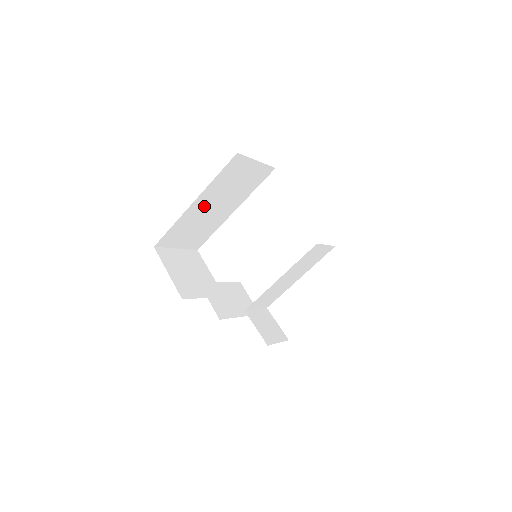
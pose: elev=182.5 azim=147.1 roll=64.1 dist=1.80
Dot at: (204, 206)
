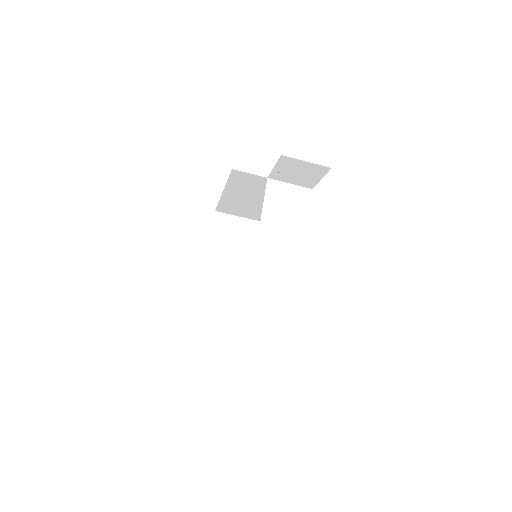
Dot at: (221, 276)
